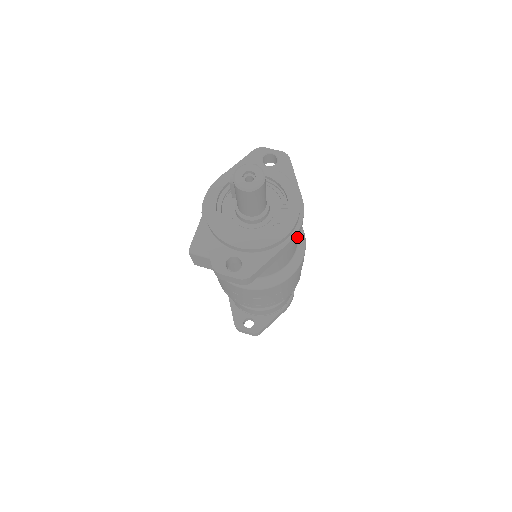
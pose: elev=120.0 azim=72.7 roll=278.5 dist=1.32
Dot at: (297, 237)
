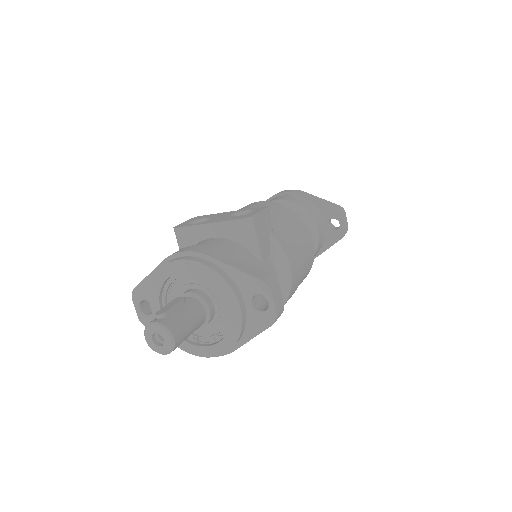
Dot at: occluded
